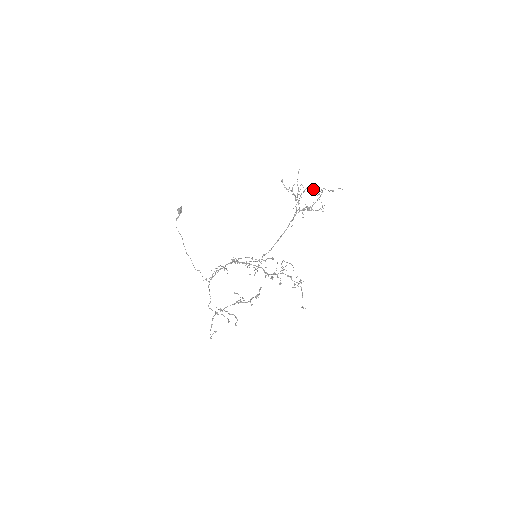
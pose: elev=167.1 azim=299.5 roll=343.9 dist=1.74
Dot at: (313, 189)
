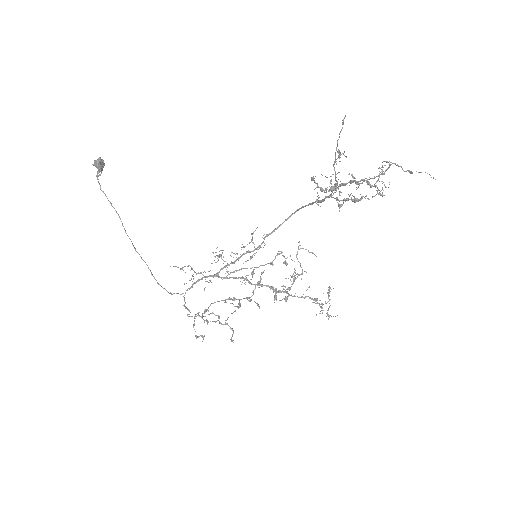
Dot at: (374, 184)
